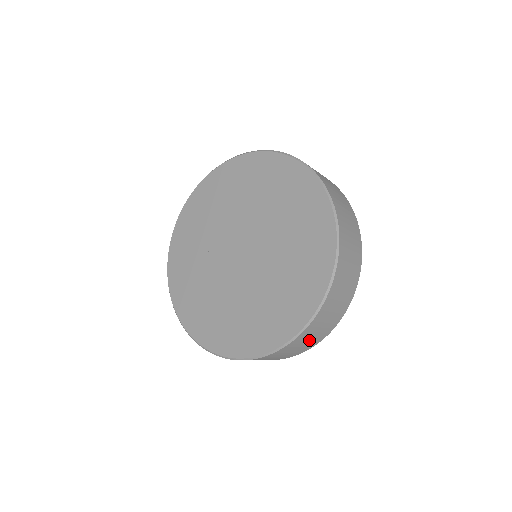
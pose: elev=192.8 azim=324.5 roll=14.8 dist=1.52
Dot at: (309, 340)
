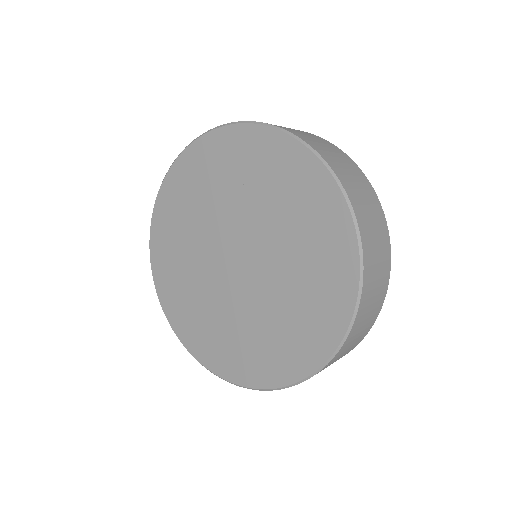
Dot at: (377, 280)
